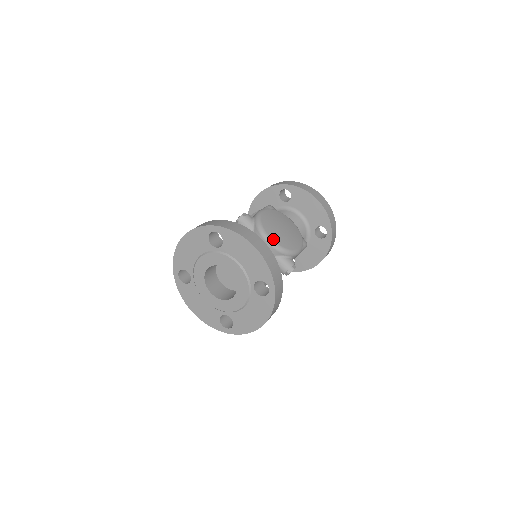
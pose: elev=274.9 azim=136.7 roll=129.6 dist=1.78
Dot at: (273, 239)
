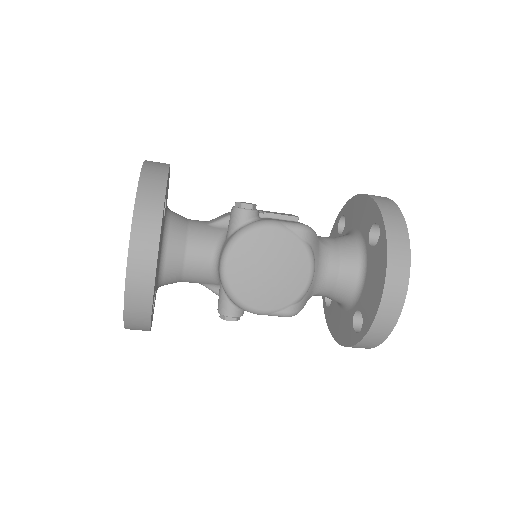
Dot at: (229, 269)
